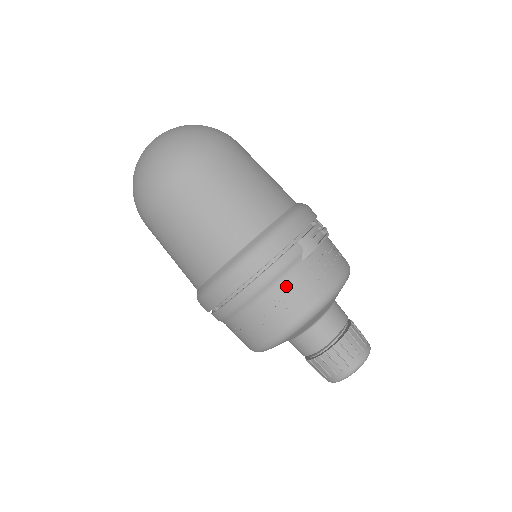
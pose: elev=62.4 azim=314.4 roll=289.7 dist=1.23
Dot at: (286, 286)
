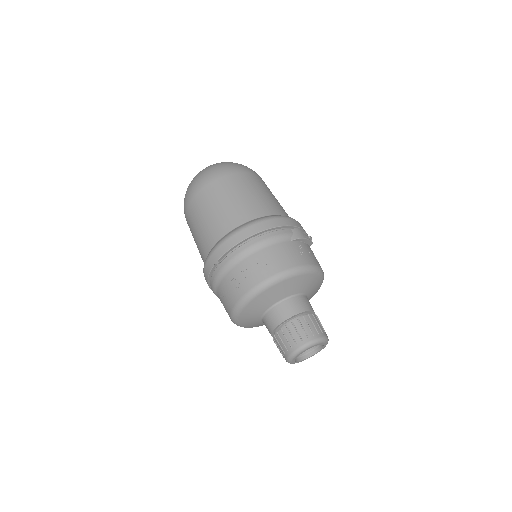
Dot at: (275, 249)
